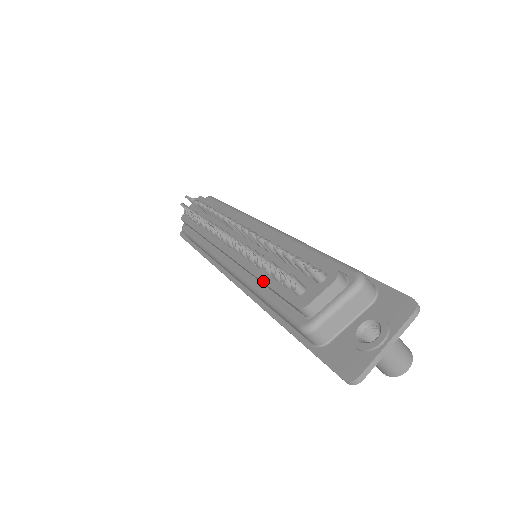
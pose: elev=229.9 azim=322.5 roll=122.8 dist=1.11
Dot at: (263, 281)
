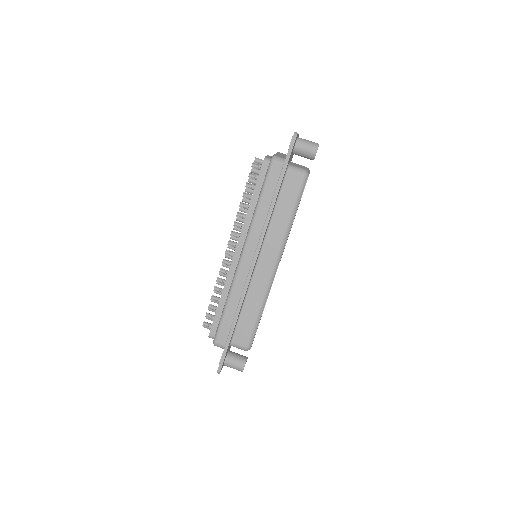
Dot at: (252, 196)
